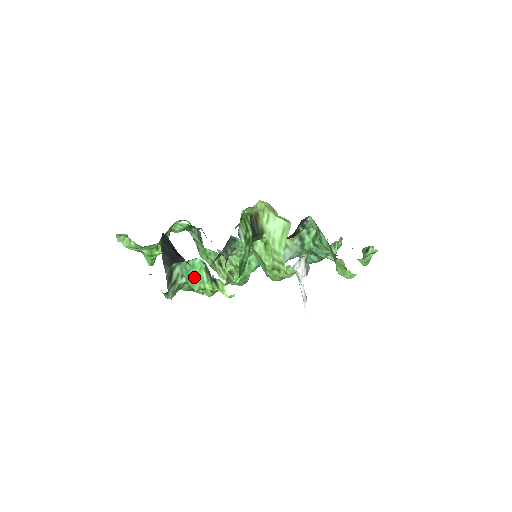
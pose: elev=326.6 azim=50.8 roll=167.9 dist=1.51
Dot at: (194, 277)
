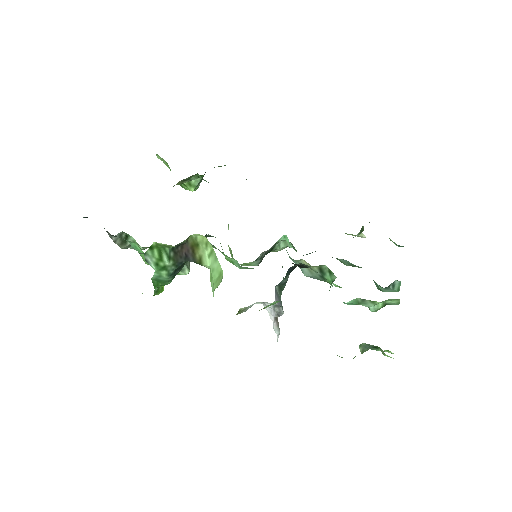
Dot at: (140, 254)
